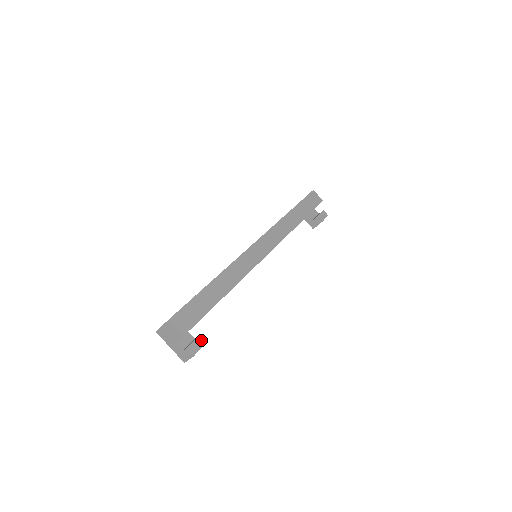
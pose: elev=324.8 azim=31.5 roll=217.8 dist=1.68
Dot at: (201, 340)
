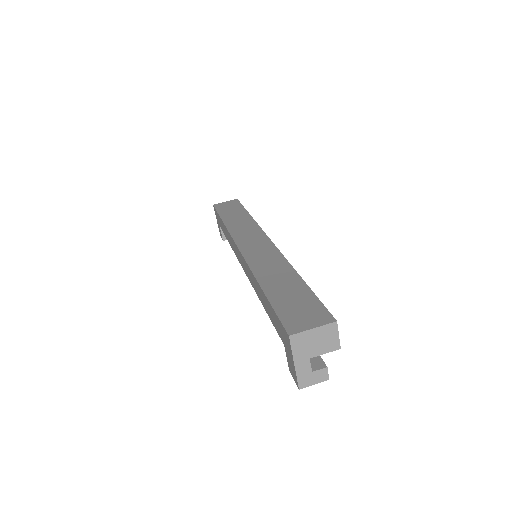
Dot at: occluded
